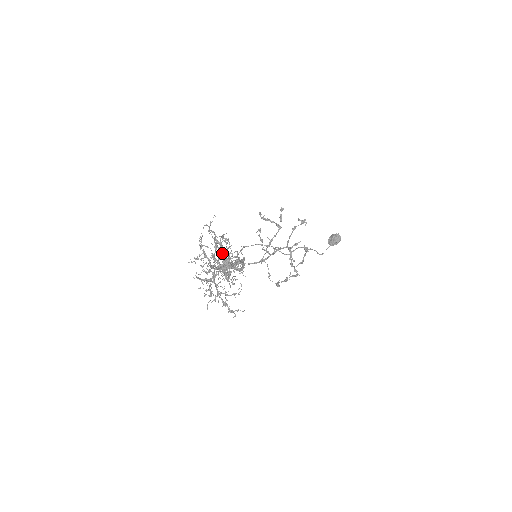
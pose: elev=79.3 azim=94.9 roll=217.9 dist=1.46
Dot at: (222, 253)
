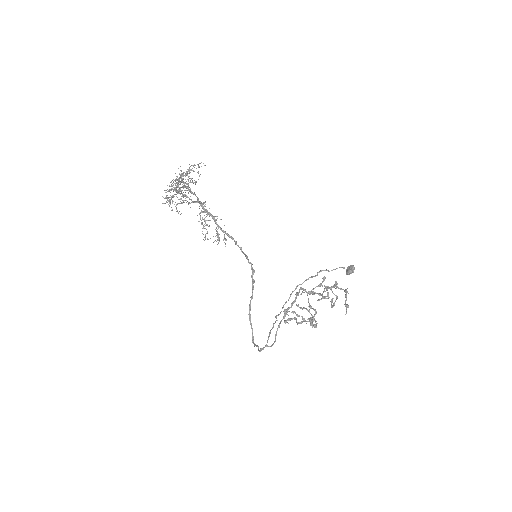
Dot at: (189, 203)
